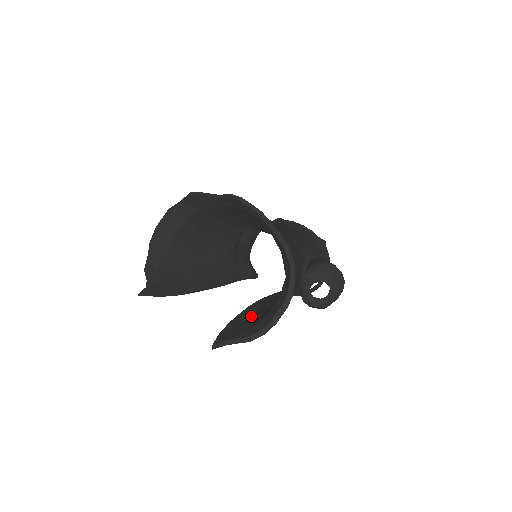
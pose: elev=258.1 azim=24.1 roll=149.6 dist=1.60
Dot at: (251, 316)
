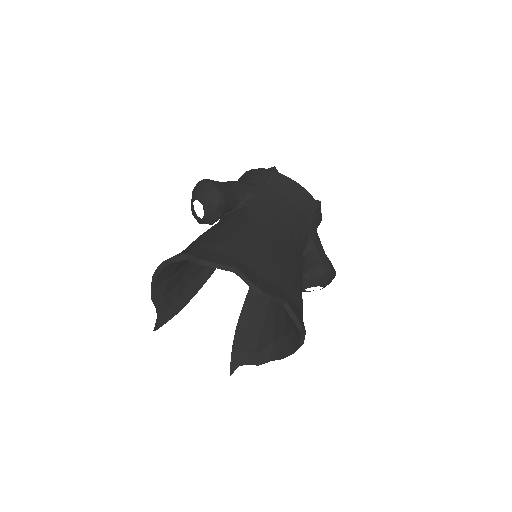
Dot at: (253, 318)
